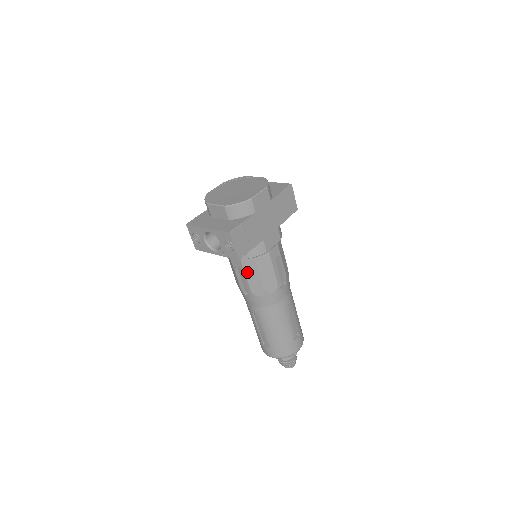
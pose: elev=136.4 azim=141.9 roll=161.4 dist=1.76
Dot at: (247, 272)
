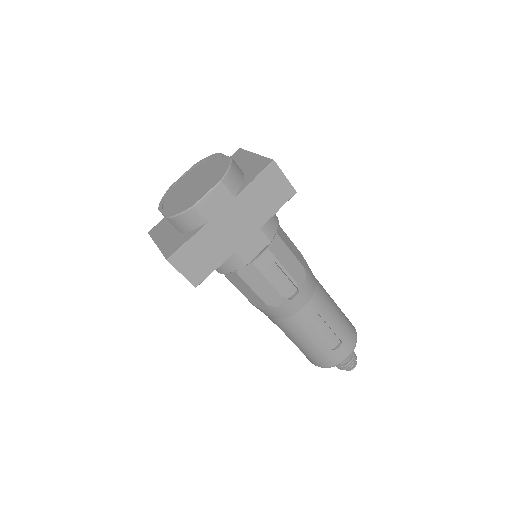
Dot at: (236, 285)
